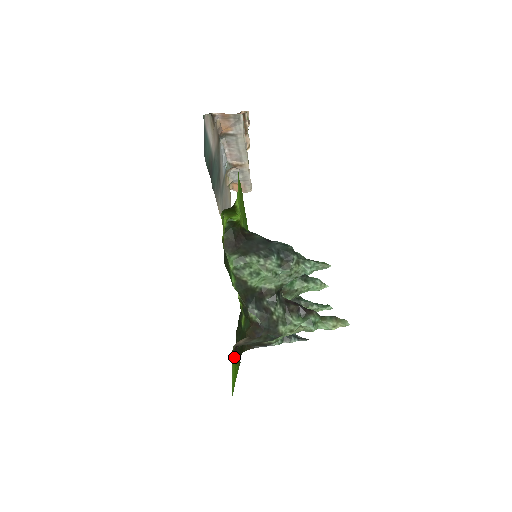
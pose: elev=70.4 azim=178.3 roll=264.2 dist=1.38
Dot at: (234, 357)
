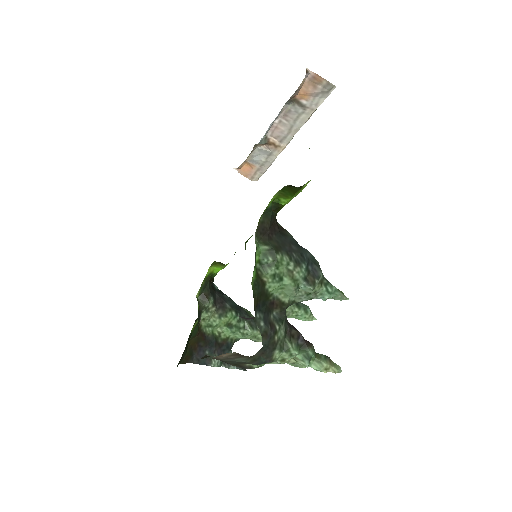
Dot at: occluded
